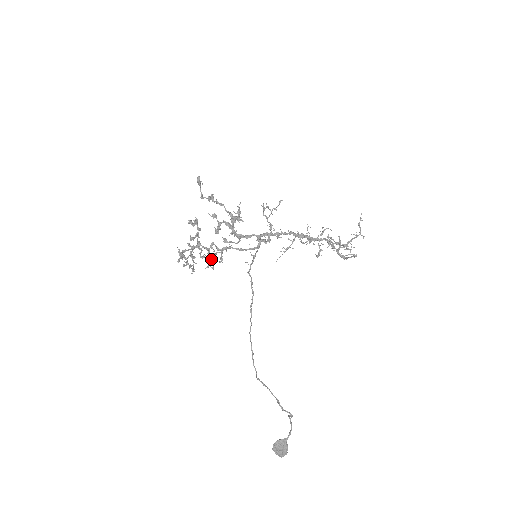
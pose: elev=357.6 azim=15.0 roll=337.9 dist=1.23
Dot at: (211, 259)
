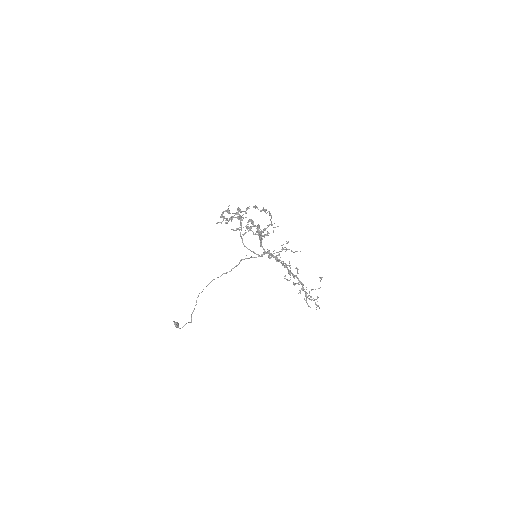
Dot at: occluded
